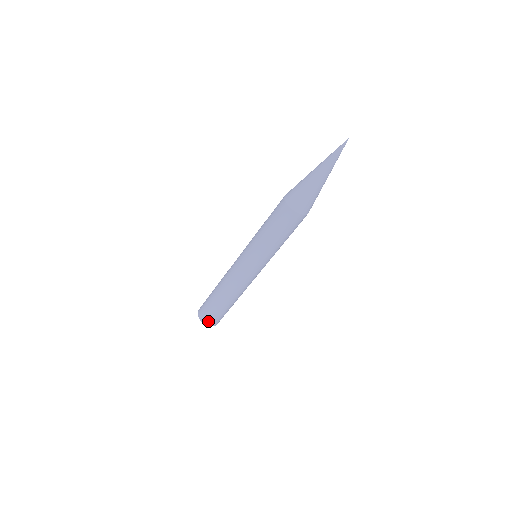
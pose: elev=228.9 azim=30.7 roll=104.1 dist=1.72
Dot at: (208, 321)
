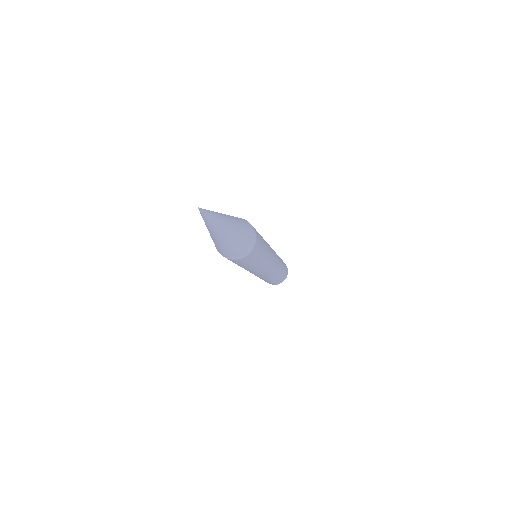
Dot at: occluded
